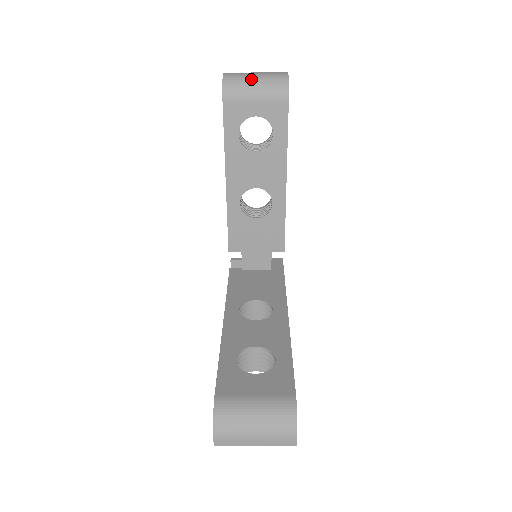
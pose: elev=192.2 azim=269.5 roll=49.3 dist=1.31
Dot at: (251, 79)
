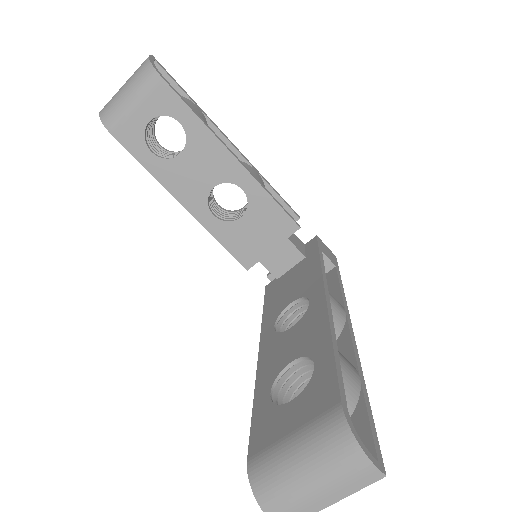
Dot at: (120, 92)
